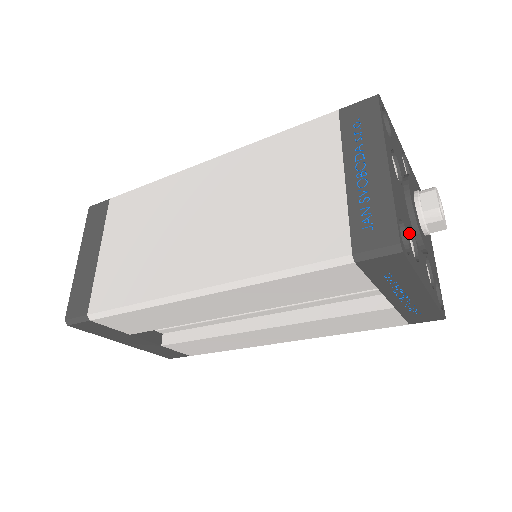
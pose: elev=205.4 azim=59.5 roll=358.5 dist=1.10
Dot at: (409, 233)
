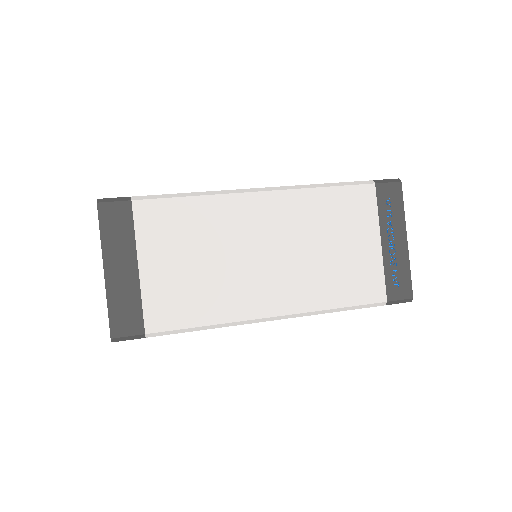
Dot at: occluded
